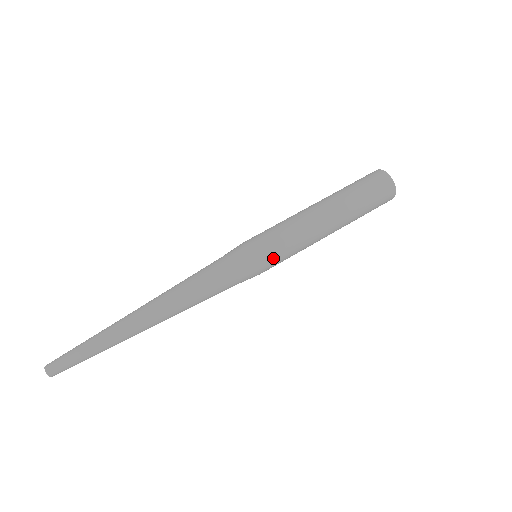
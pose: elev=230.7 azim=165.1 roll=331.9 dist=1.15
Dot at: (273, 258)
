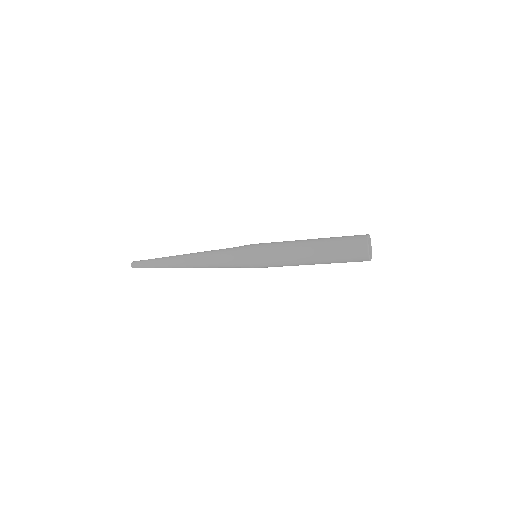
Dot at: (258, 255)
